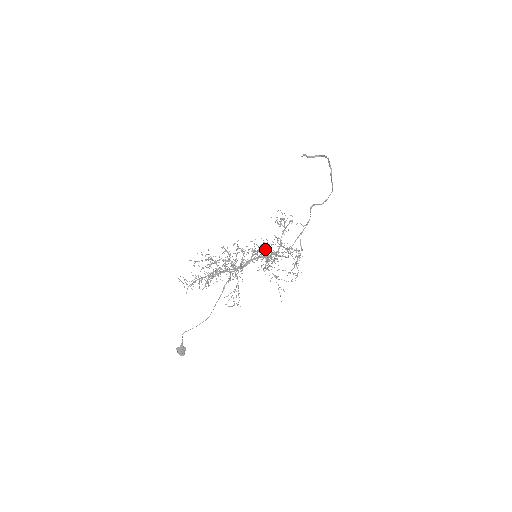
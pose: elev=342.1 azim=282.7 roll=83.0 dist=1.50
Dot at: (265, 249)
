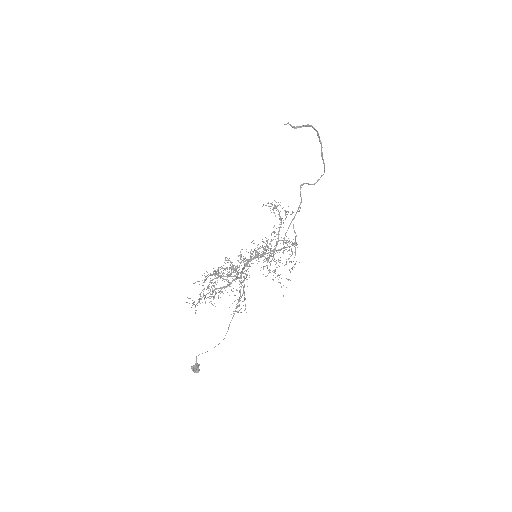
Dot at: occluded
